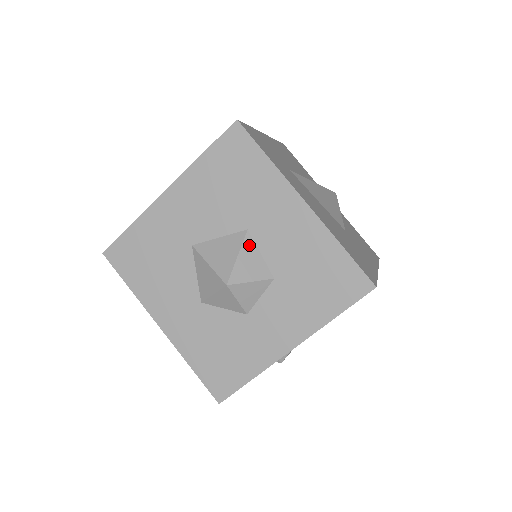
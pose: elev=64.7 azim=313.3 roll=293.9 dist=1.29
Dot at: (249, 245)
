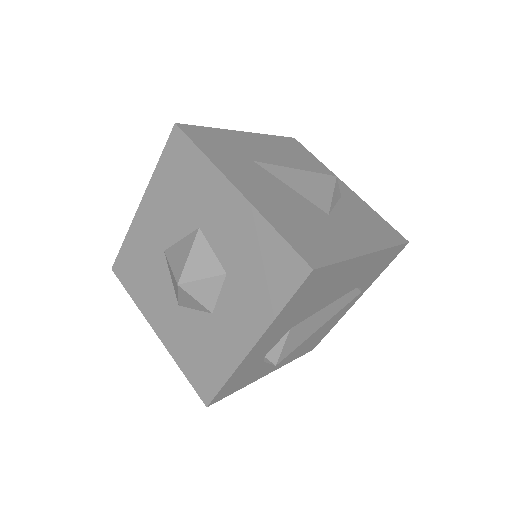
Dot at: (200, 243)
